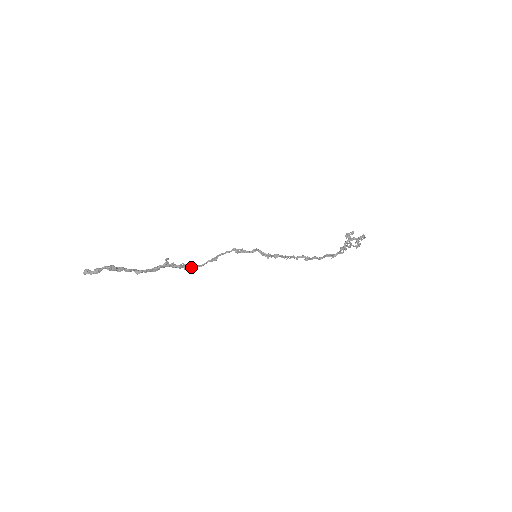
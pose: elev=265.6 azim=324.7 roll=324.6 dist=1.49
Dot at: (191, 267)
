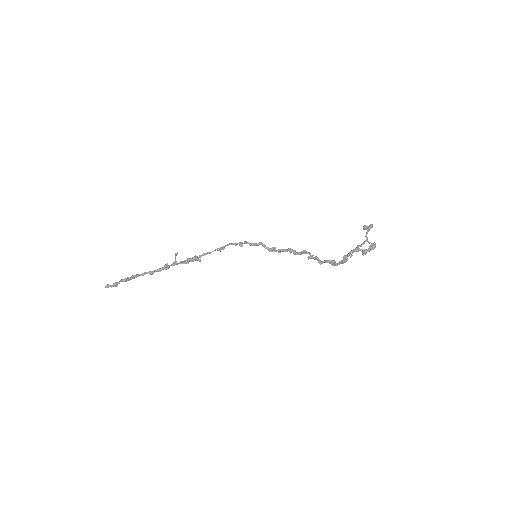
Dot at: (201, 255)
